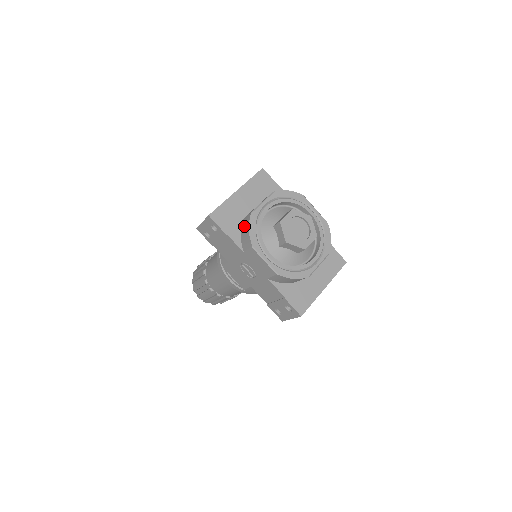
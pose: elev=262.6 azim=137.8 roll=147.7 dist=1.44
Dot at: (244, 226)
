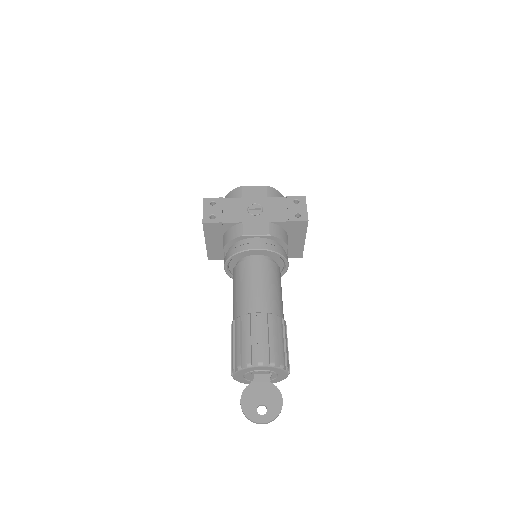
Dot at: occluded
